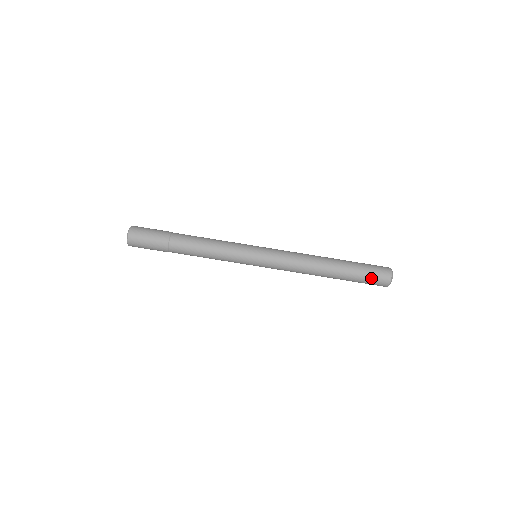
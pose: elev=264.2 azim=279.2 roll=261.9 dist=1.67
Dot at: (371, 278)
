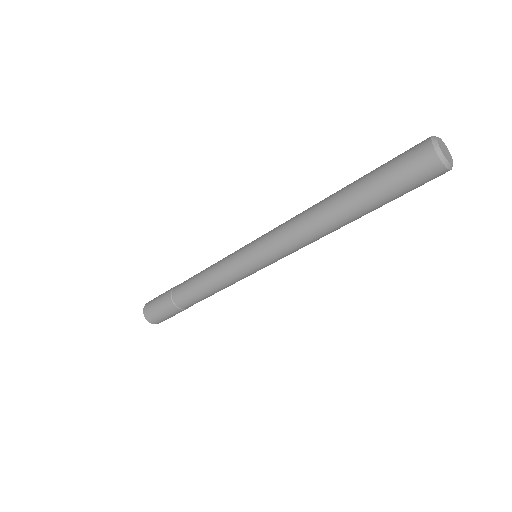
Dot at: occluded
